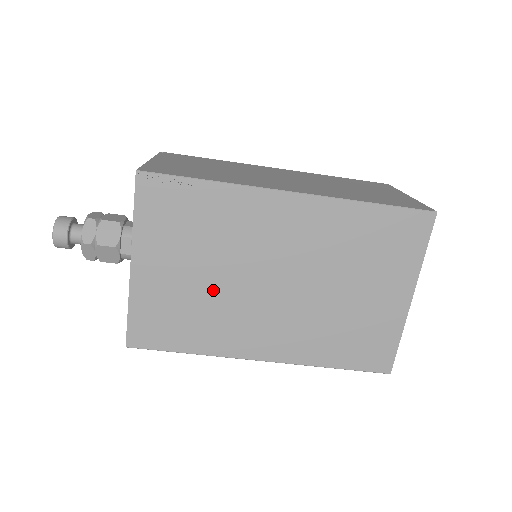
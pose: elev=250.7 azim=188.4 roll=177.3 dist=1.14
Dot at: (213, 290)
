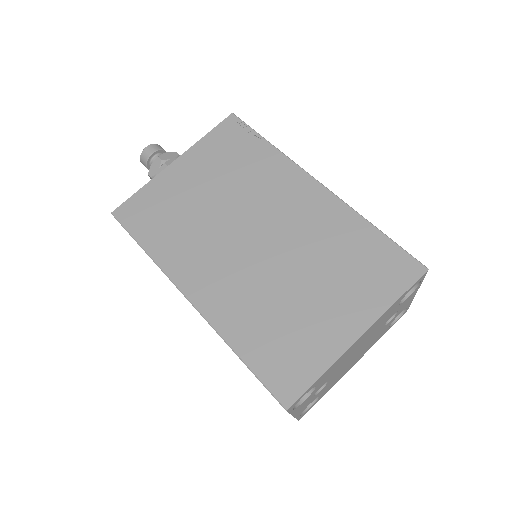
Dot at: (207, 213)
